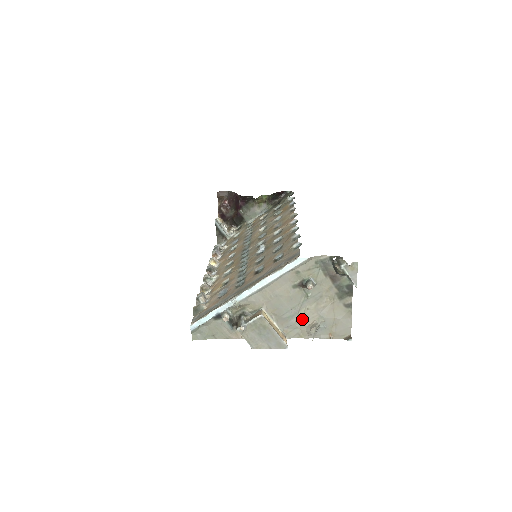
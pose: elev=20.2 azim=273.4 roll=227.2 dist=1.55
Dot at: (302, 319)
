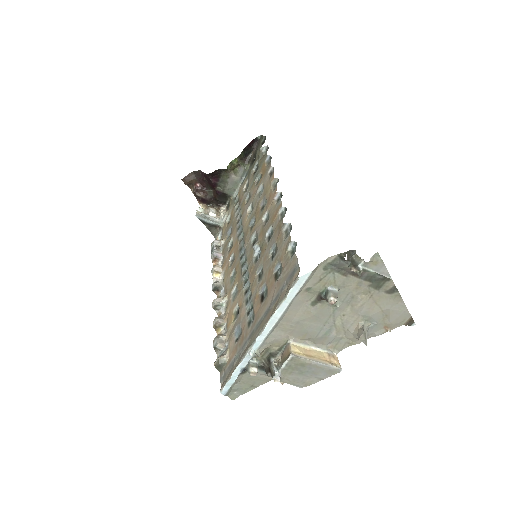
Dot at: (343, 327)
